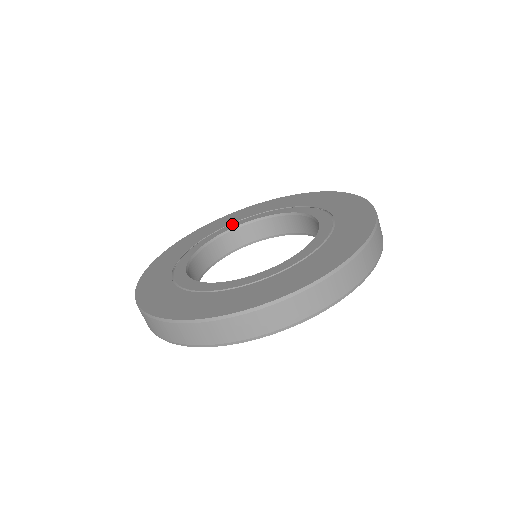
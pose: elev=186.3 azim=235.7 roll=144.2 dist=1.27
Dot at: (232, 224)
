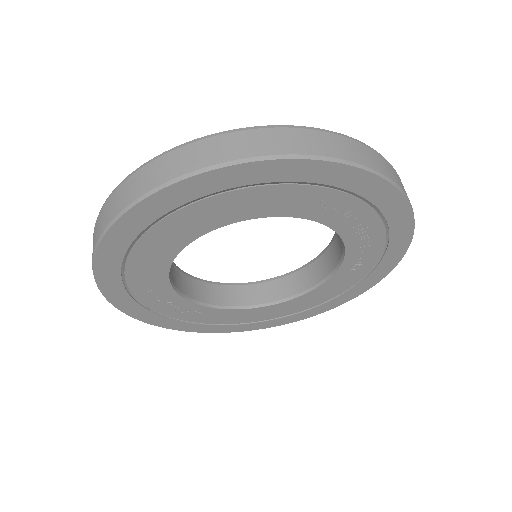
Dot at: occluded
